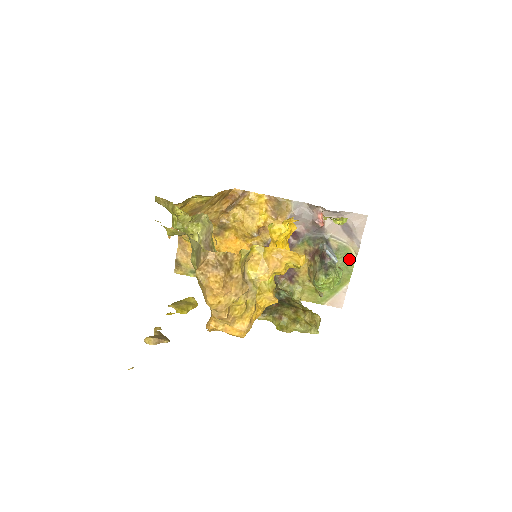
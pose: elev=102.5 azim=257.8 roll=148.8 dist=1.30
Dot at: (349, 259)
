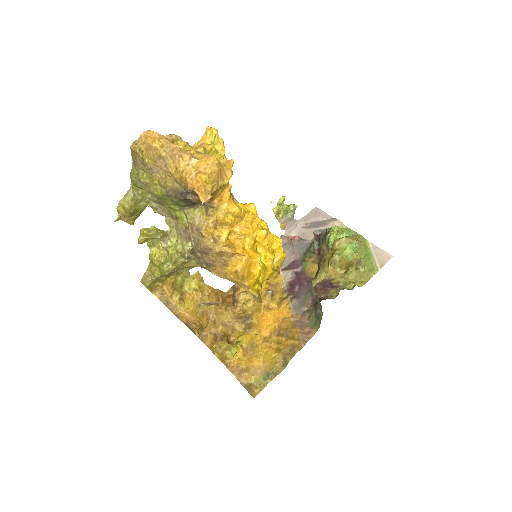
Dot at: occluded
